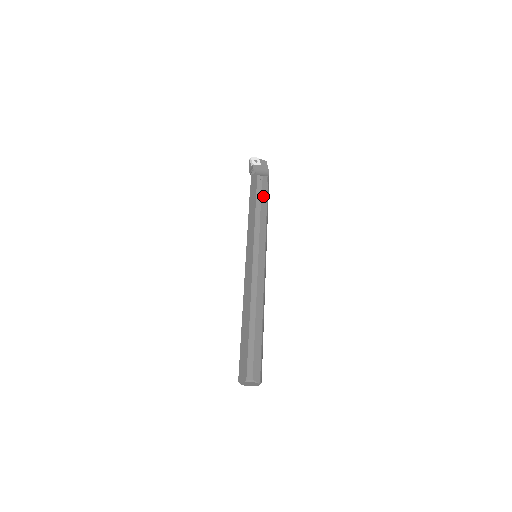
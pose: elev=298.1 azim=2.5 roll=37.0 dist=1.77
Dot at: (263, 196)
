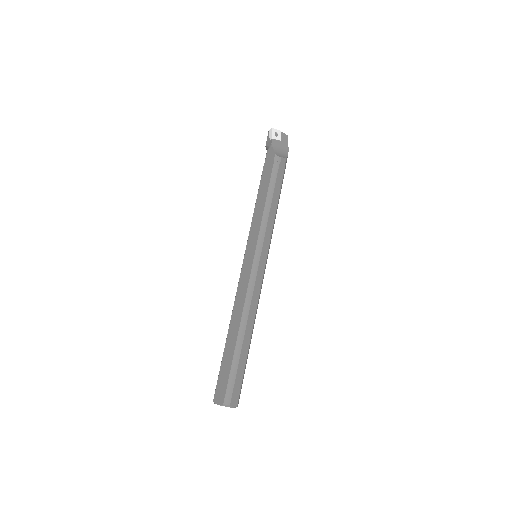
Dot at: (277, 184)
